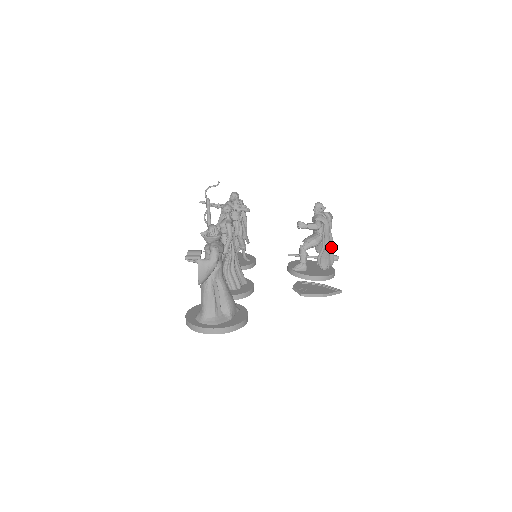
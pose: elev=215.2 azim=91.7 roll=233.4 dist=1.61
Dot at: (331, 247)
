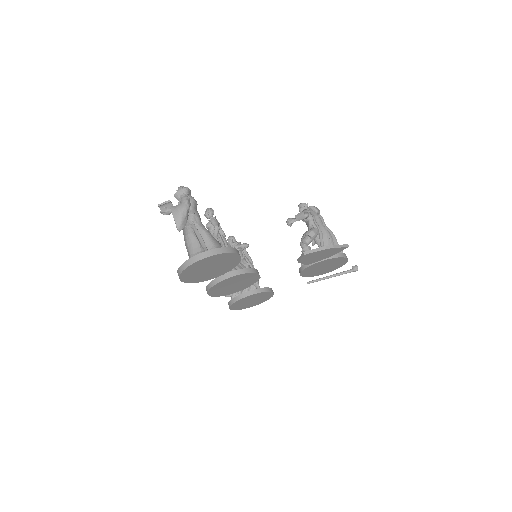
Dot at: (332, 238)
